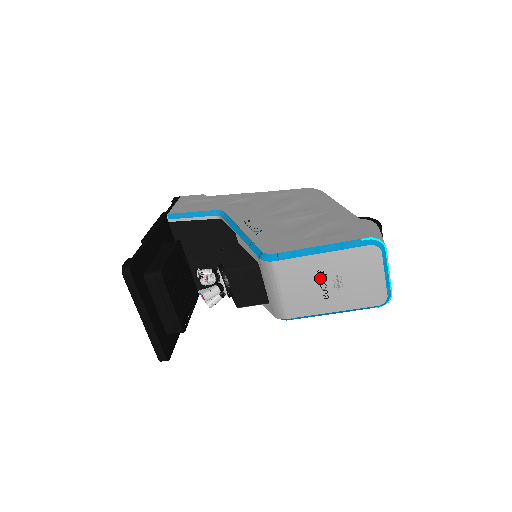
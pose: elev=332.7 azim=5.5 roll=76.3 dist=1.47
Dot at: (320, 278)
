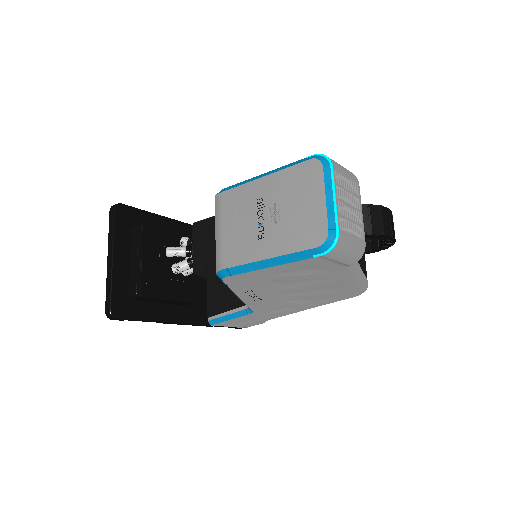
Dot at: (258, 210)
